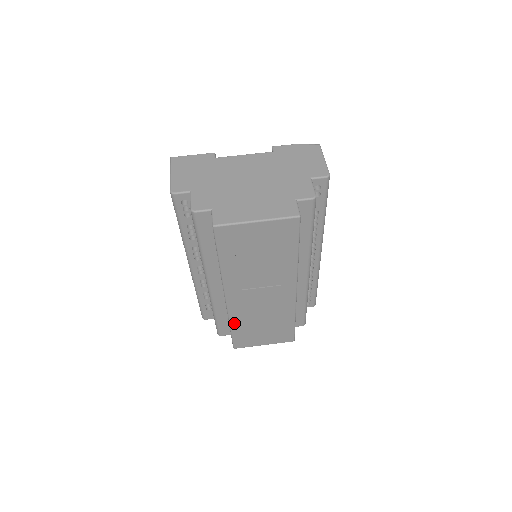
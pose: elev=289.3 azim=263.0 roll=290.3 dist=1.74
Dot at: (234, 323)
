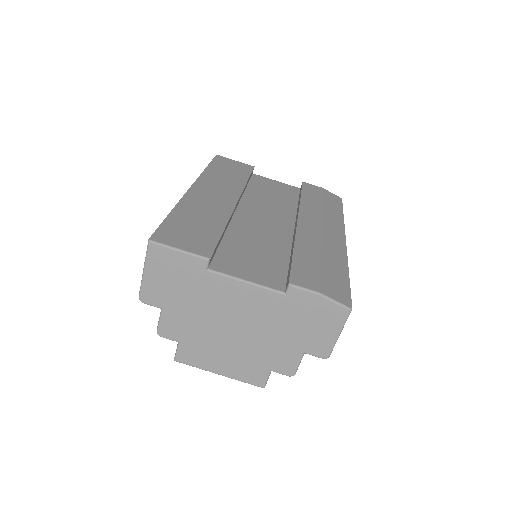
Dot at: occluded
